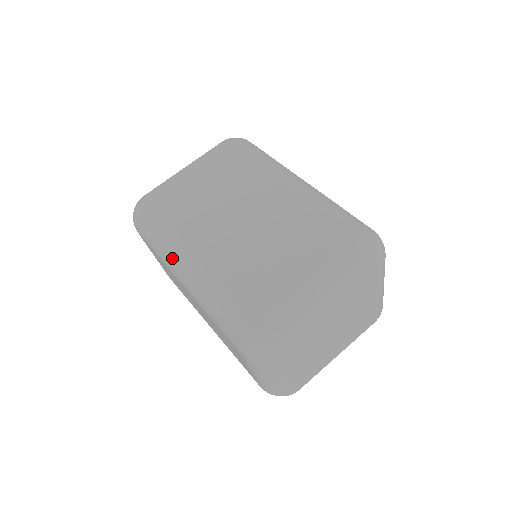
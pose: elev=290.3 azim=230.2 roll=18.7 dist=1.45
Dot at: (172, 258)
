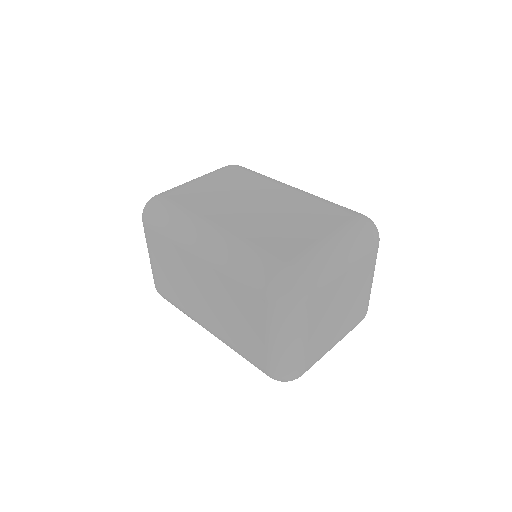
Dot at: (191, 234)
